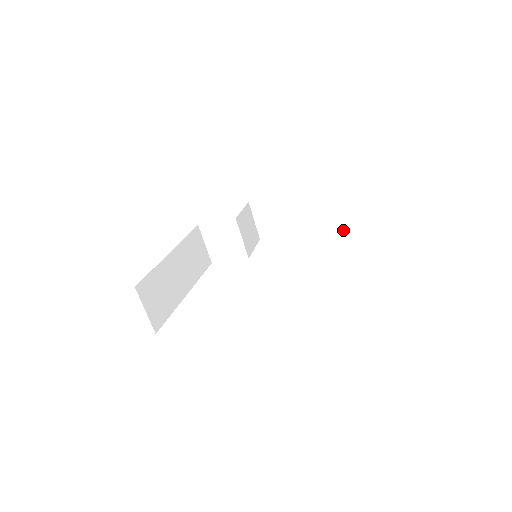
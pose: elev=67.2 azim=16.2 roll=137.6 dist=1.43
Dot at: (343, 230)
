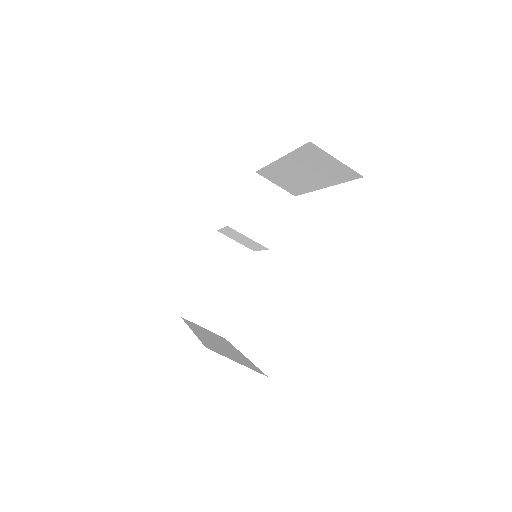
Dot at: (282, 195)
